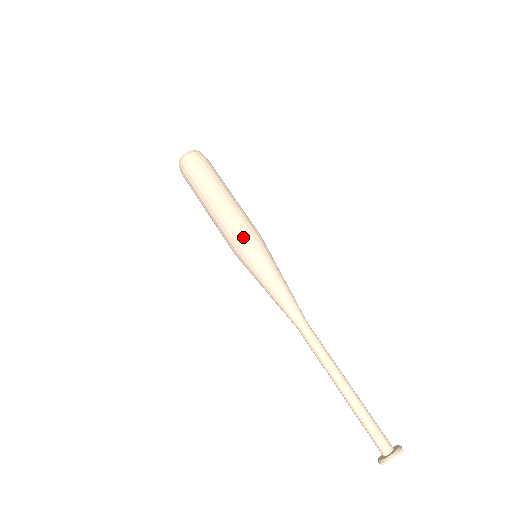
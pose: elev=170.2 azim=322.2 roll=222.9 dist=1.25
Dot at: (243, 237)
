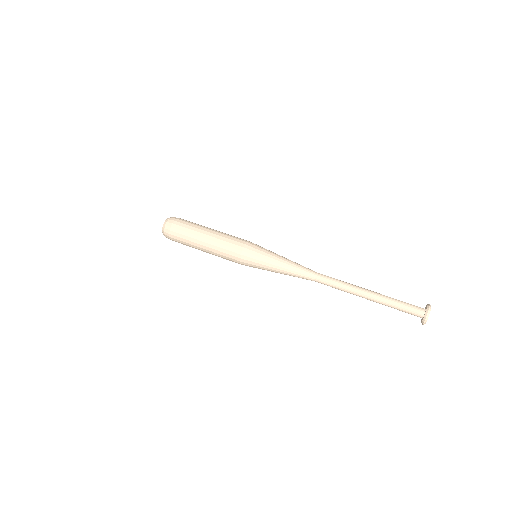
Dot at: (238, 254)
